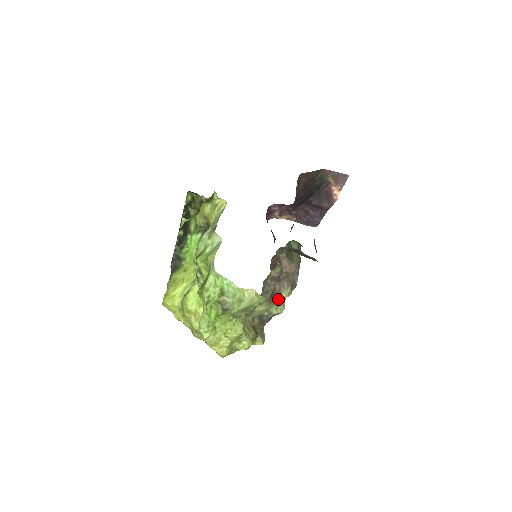
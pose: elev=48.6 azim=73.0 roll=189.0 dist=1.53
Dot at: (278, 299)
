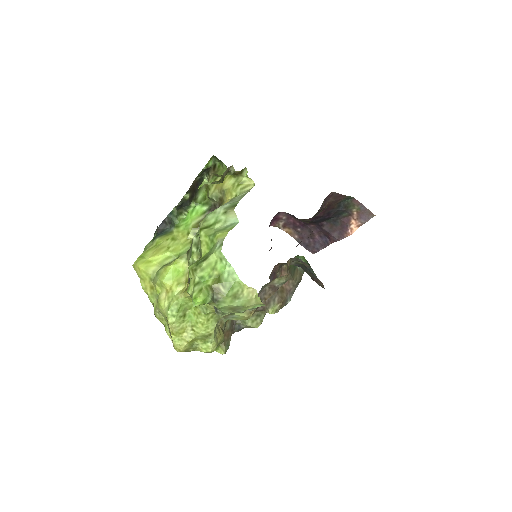
Dot at: (259, 311)
